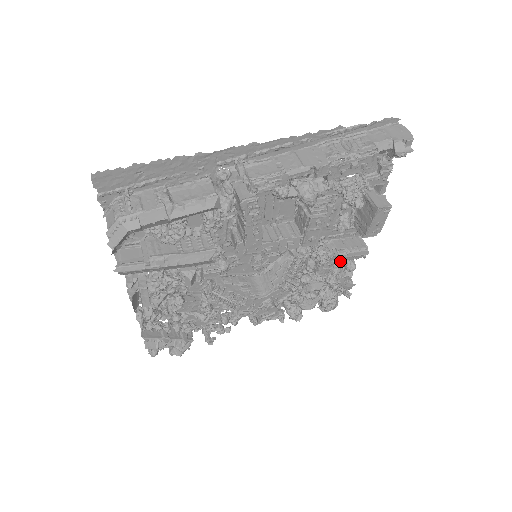
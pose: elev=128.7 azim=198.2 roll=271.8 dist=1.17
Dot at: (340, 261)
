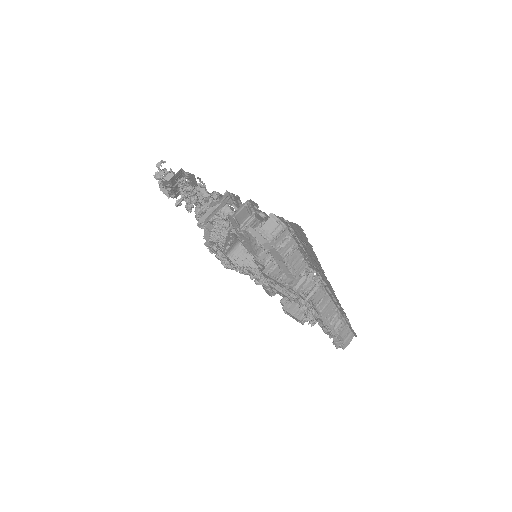
Dot at: occluded
